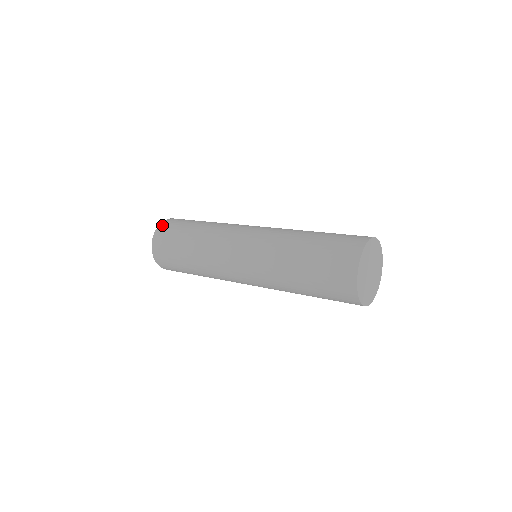
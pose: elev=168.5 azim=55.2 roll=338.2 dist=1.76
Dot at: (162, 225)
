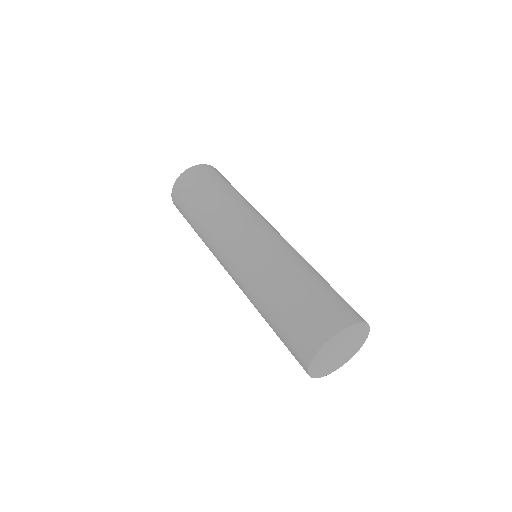
Dot at: (174, 190)
